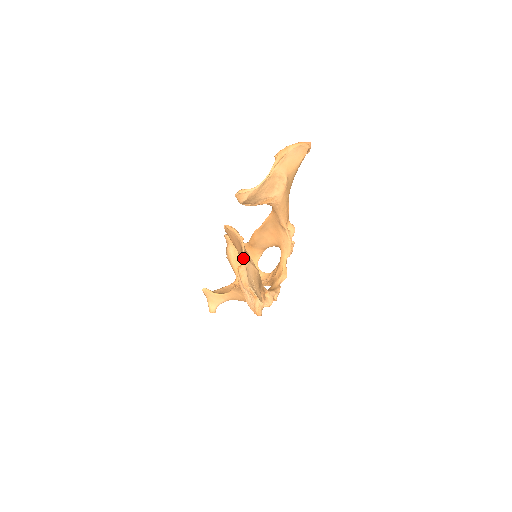
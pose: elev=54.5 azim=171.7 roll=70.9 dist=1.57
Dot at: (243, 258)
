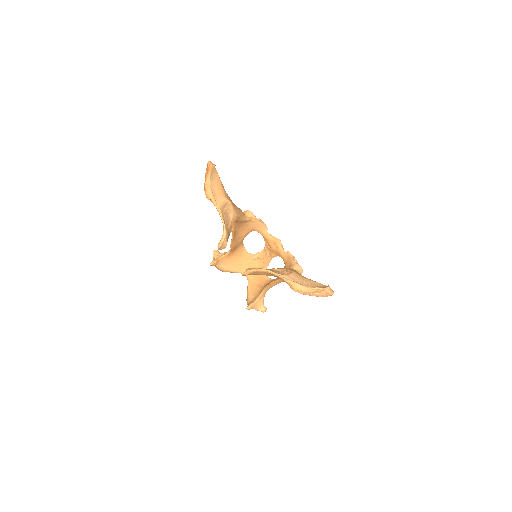
Dot at: (284, 279)
